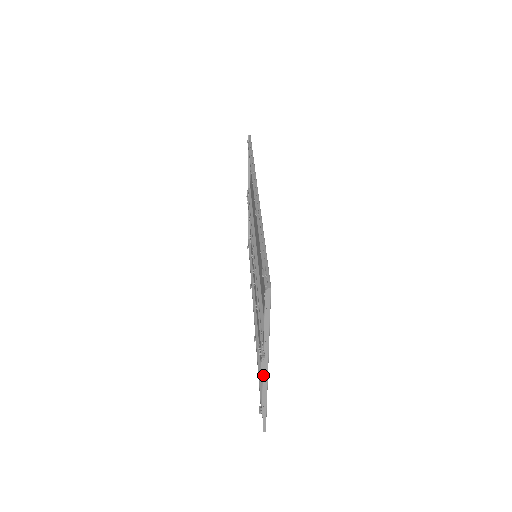
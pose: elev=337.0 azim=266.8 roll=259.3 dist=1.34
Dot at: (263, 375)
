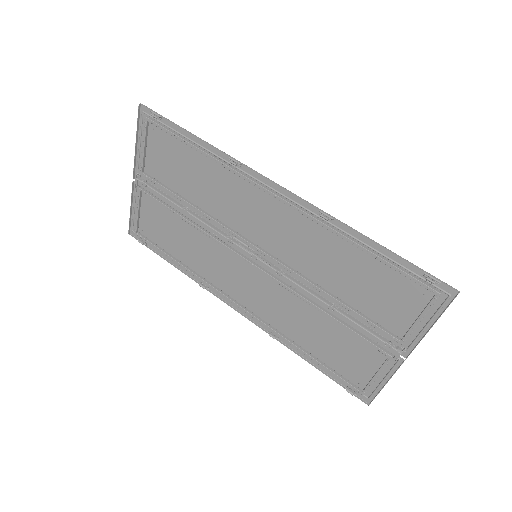
Dot at: (388, 363)
